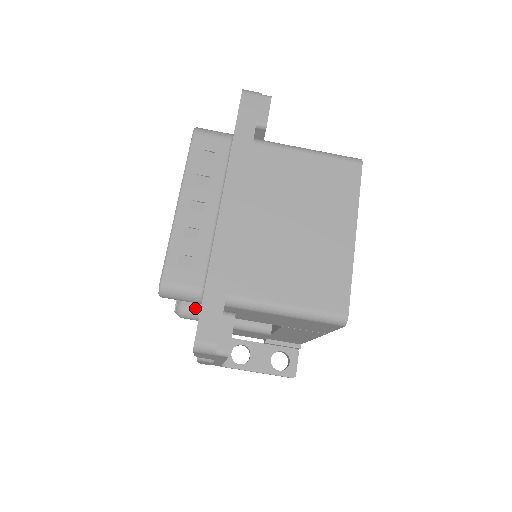
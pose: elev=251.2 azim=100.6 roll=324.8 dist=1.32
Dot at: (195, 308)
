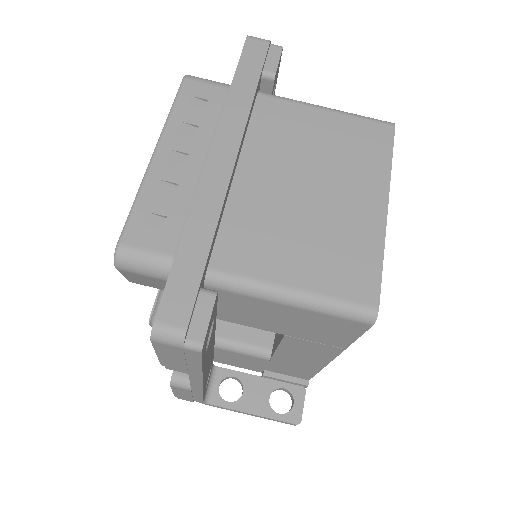
Dot at: occluded
